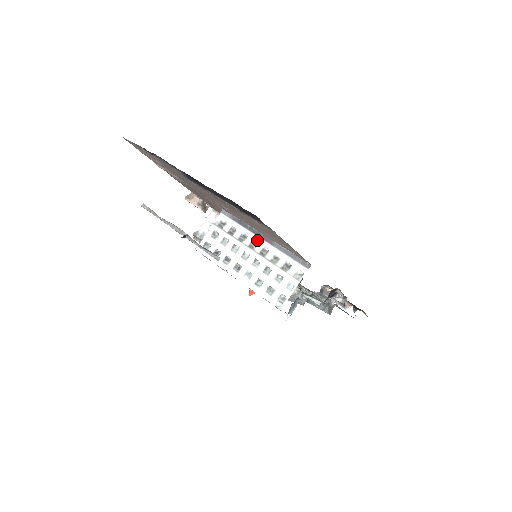
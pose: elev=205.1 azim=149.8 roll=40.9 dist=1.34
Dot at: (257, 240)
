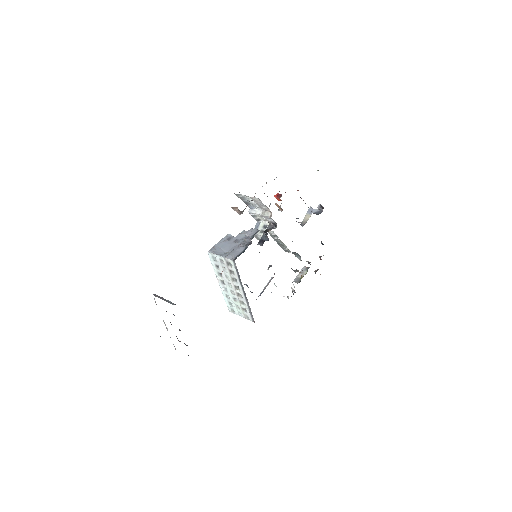
Dot at: (240, 290)
